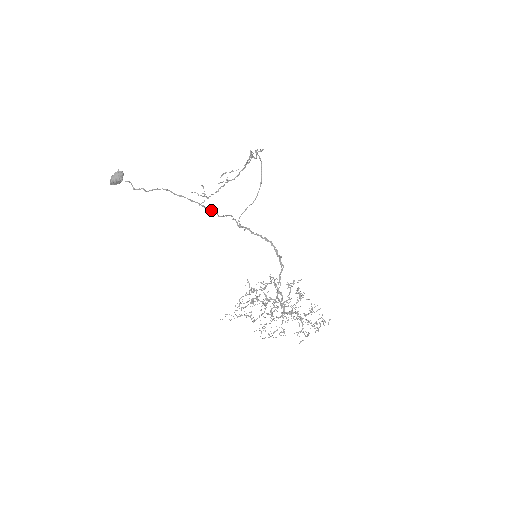
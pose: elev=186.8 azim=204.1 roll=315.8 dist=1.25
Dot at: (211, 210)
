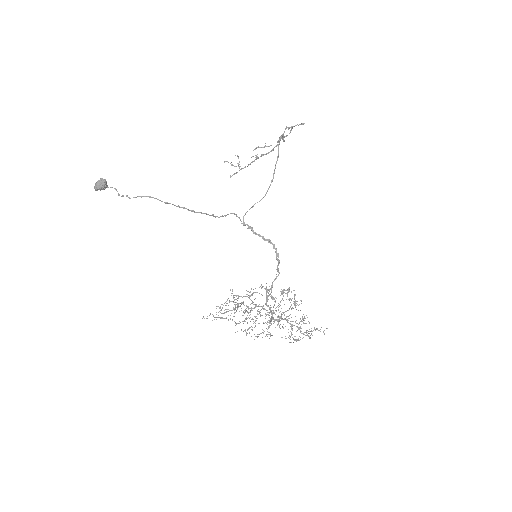
Dot at: (204, 213)
